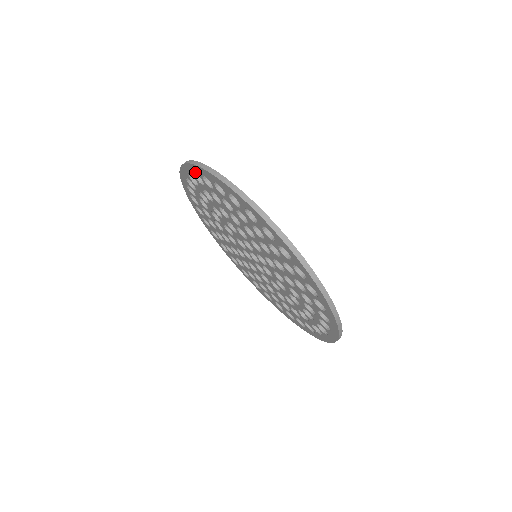
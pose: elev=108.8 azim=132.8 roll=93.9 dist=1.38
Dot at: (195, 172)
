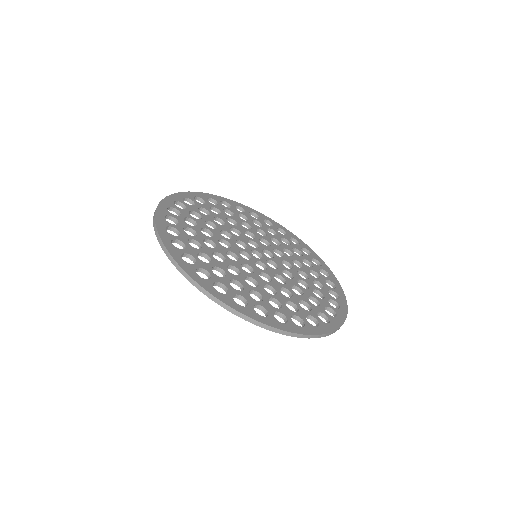
Dot at: occluded
